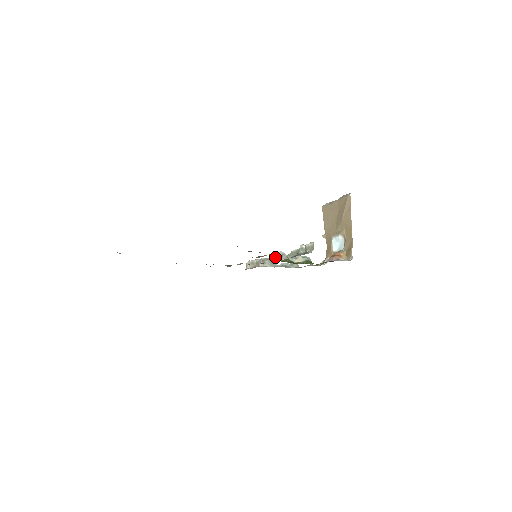
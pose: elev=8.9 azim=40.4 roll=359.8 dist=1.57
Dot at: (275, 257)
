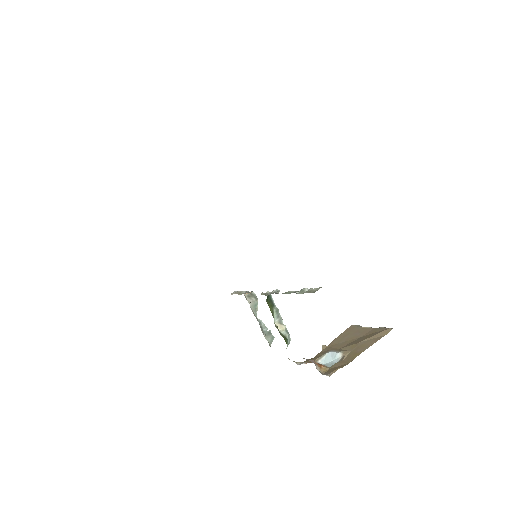
Dot at: (266, 292)
